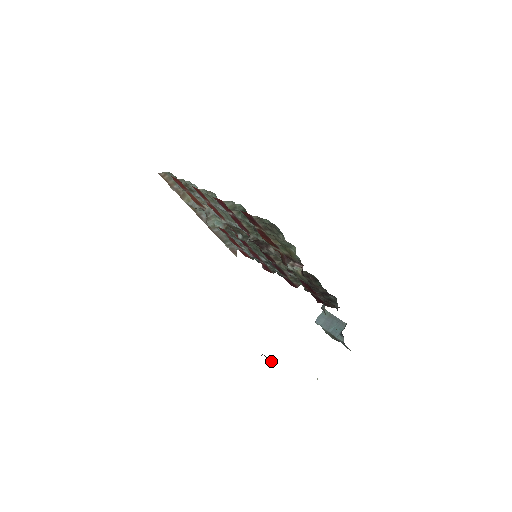
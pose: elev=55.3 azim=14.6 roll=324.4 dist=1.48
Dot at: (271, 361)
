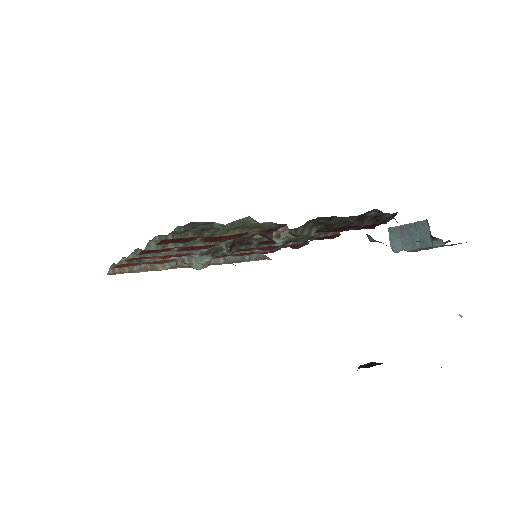
Dot at: (377, 363)
